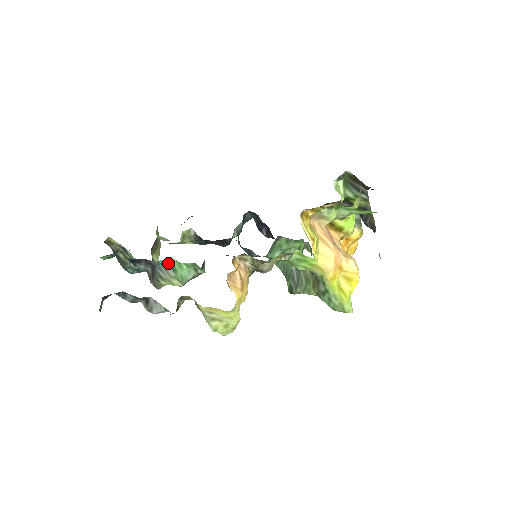
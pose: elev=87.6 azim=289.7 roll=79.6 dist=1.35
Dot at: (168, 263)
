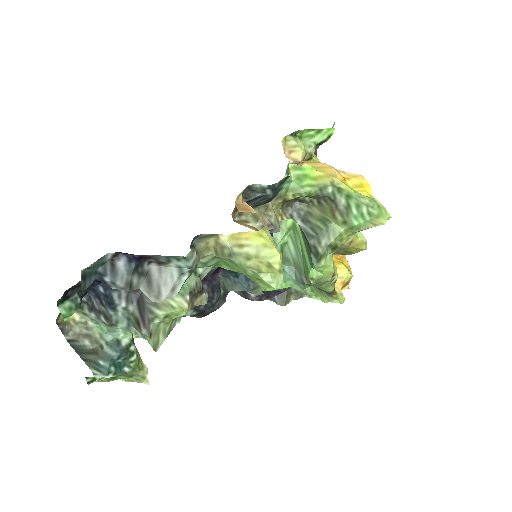
Dot at: occluded
